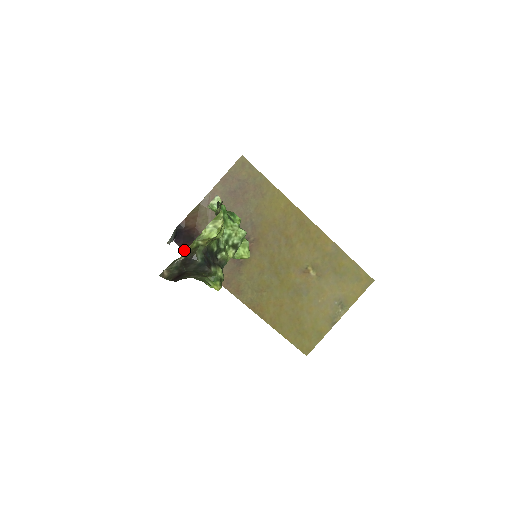
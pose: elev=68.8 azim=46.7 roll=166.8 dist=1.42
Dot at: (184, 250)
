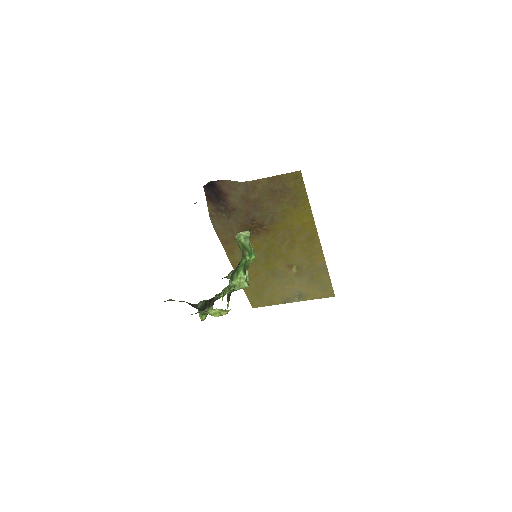
Dot at: (207, 200)
